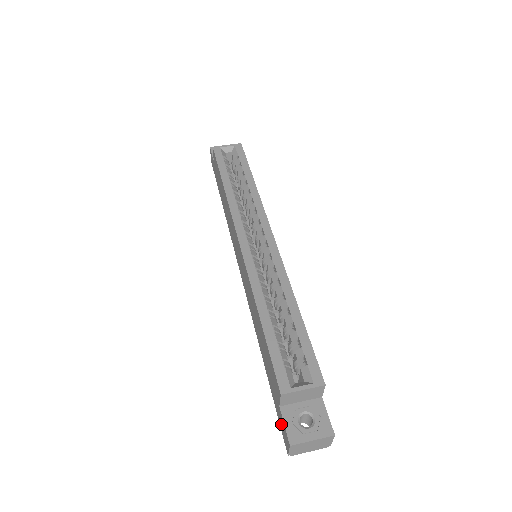
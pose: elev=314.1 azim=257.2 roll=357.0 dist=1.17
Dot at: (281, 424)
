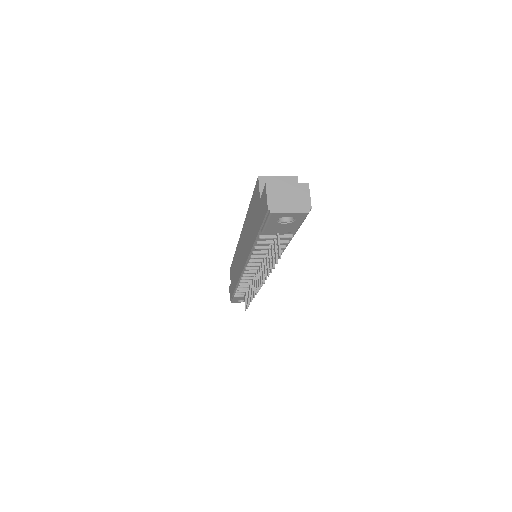
Dot at: (262, 209)
